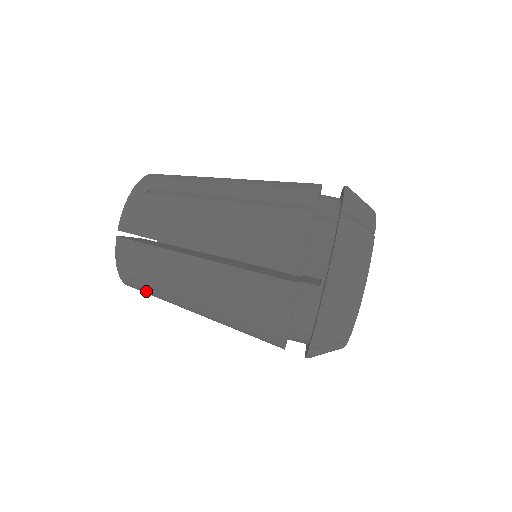
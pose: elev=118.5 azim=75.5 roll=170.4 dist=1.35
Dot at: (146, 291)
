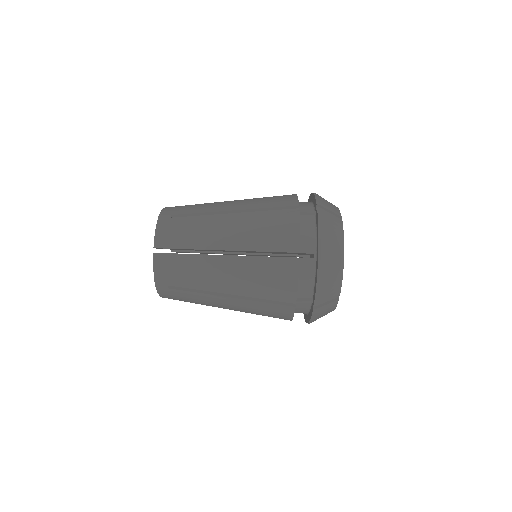
Dot at: occluded
